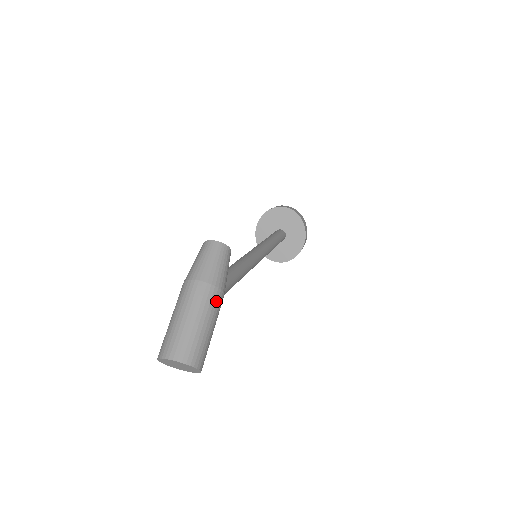
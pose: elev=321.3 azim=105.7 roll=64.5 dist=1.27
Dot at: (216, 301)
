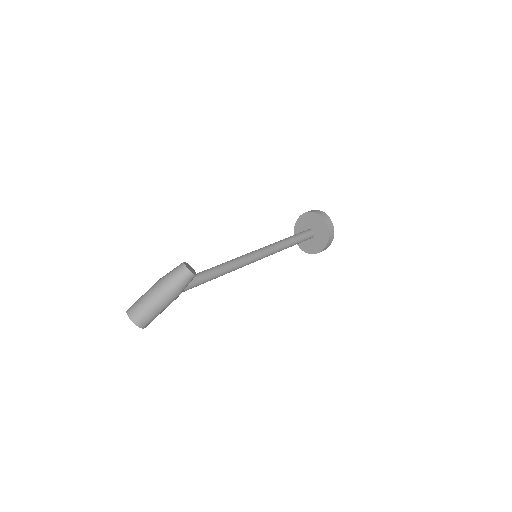
Dot at: (167, 300)
